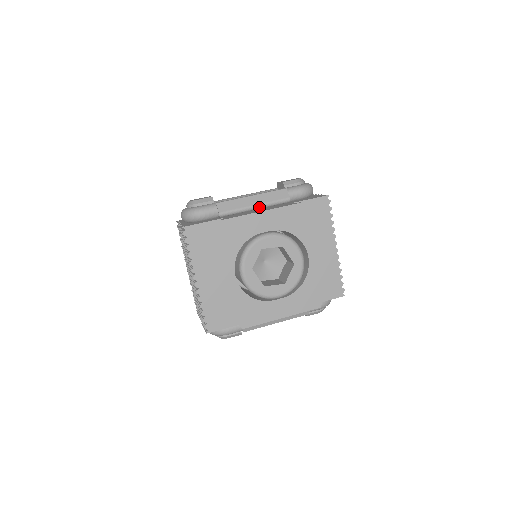
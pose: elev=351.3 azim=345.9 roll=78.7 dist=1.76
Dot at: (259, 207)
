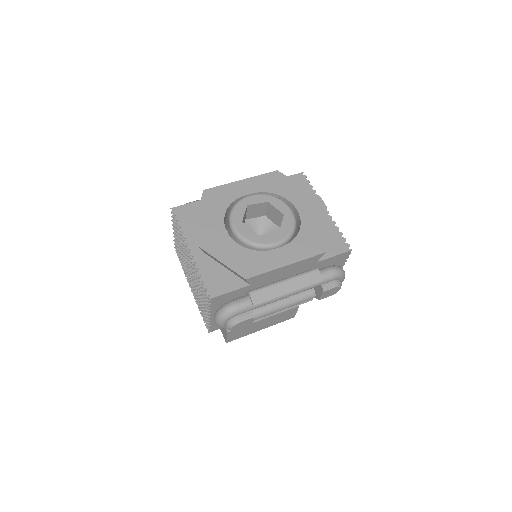
Dot at: occluded
